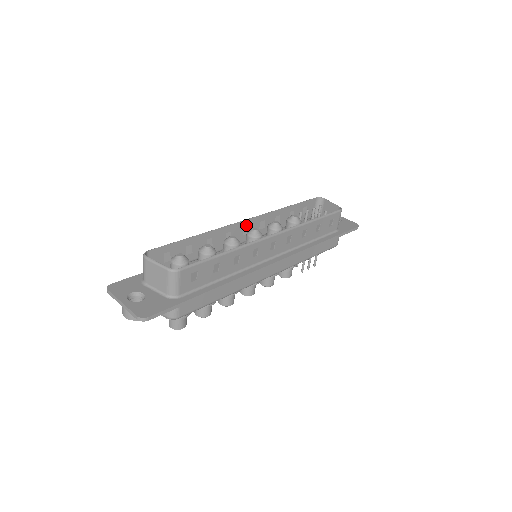
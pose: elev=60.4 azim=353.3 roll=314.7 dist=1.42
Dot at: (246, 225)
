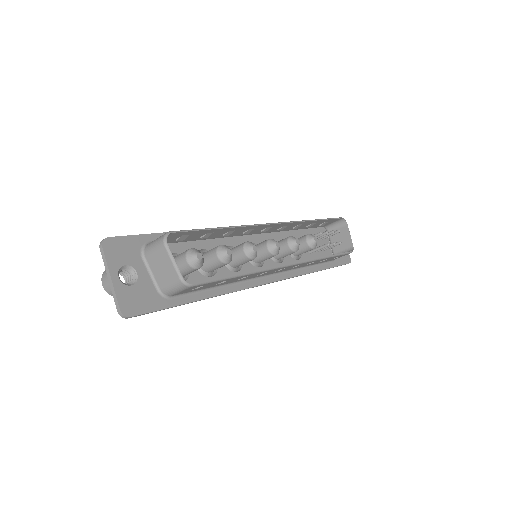
Dot at: (271, 226)
